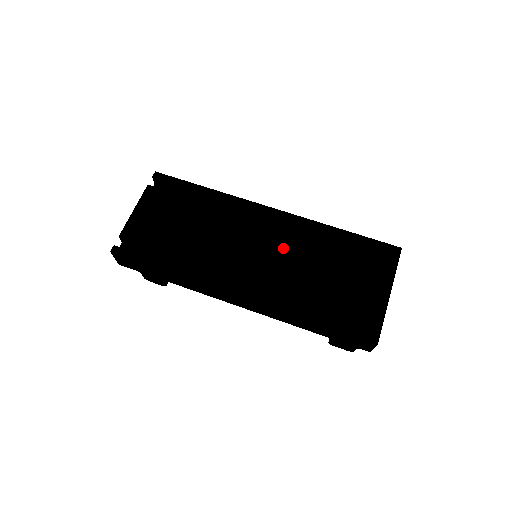
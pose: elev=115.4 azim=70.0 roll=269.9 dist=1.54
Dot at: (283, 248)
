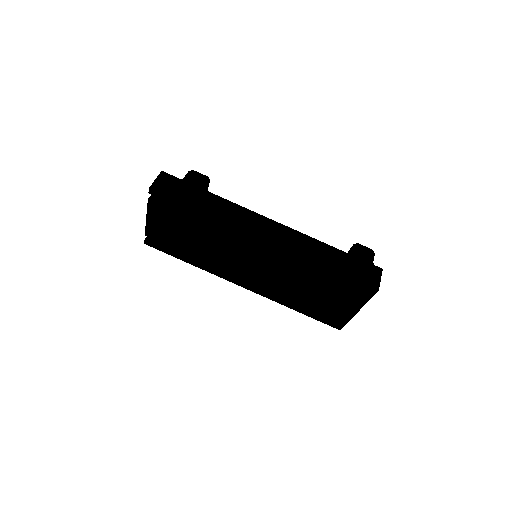
Dot at: (274, 269)
